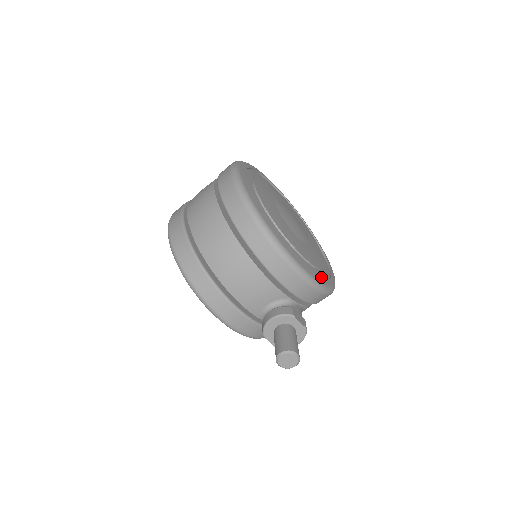
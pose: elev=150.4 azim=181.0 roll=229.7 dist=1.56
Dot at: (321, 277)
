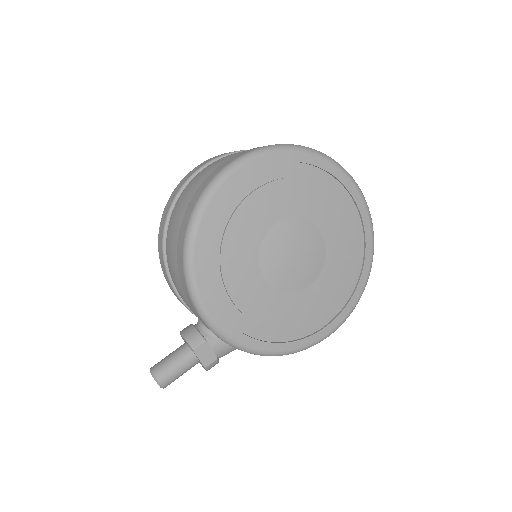
Dot at: (265, 337)
